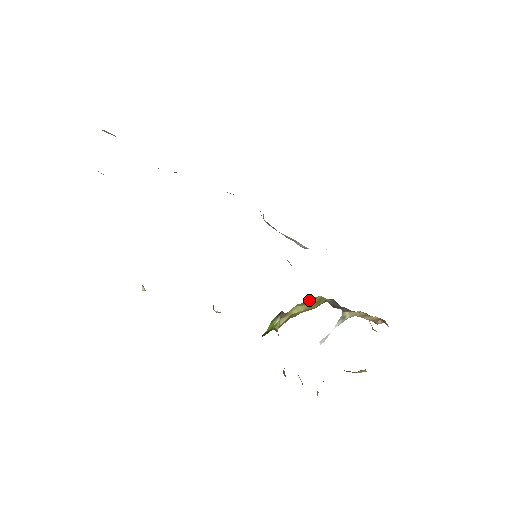
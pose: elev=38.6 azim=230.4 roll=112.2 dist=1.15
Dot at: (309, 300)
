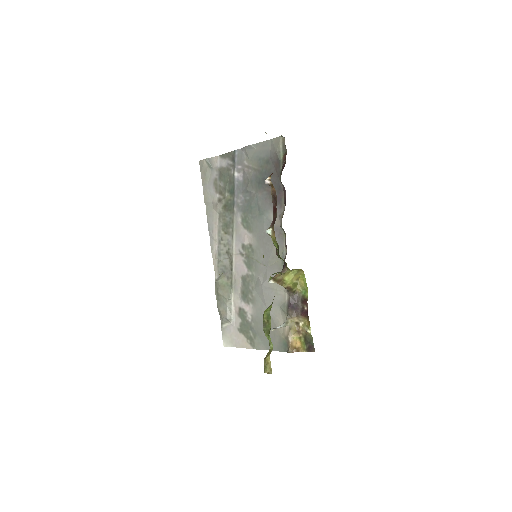
Dot at: (298, 274)
